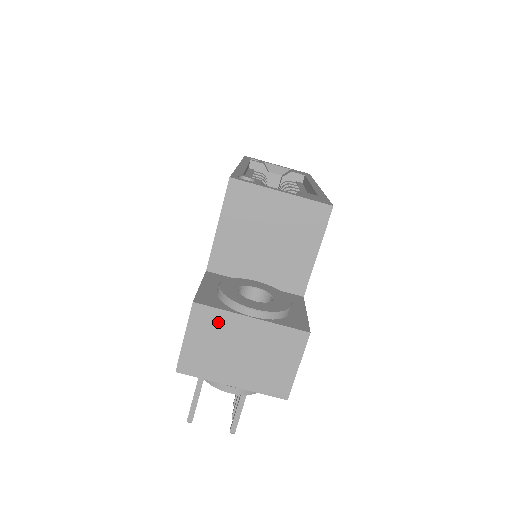
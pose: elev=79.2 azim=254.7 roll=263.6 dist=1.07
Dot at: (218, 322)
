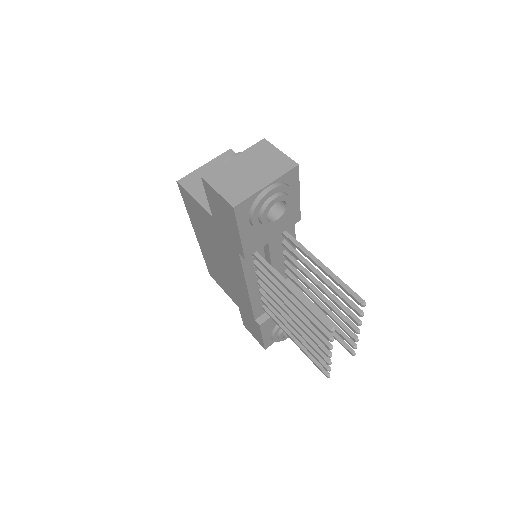
Dot at: (222, 172)
